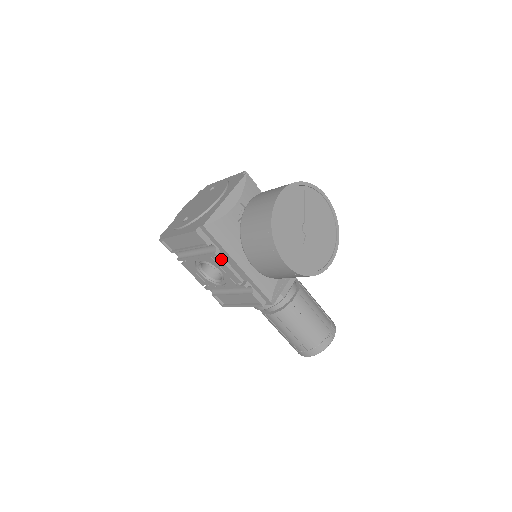
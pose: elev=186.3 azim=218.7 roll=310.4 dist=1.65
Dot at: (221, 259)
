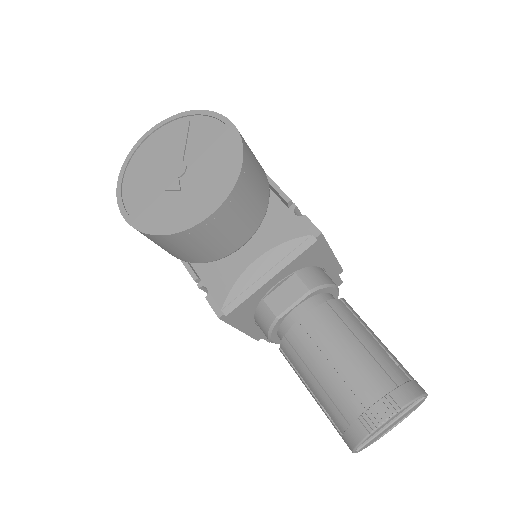
Dot at: occluded
